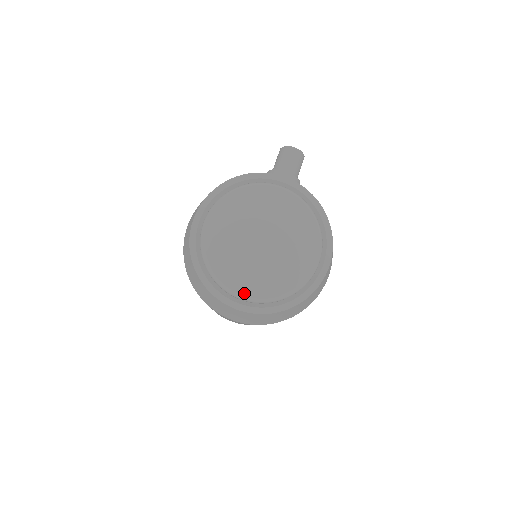
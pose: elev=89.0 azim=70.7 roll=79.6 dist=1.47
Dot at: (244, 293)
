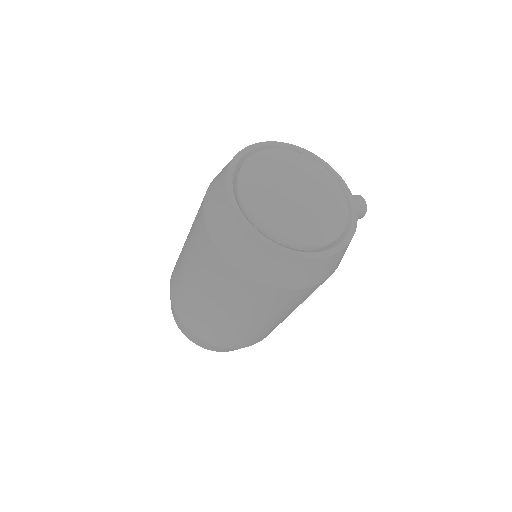
Dot at: (250, 199)
